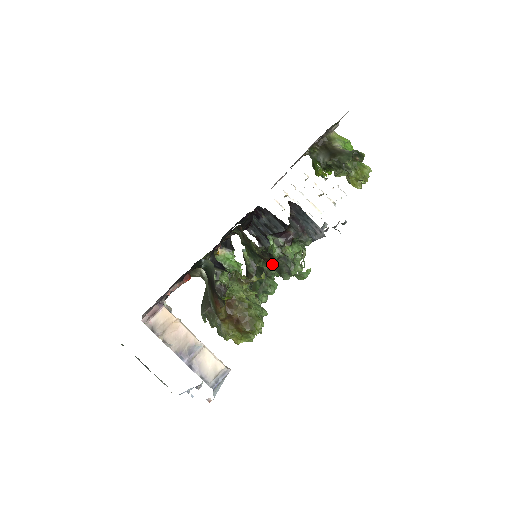
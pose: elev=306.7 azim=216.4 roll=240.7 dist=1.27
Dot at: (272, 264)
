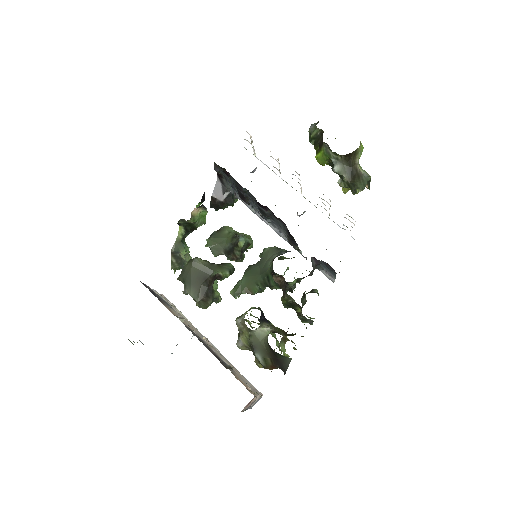
Dot at: (302, 316)
